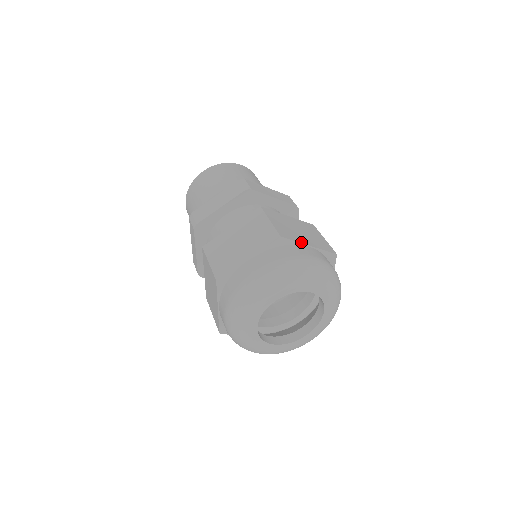
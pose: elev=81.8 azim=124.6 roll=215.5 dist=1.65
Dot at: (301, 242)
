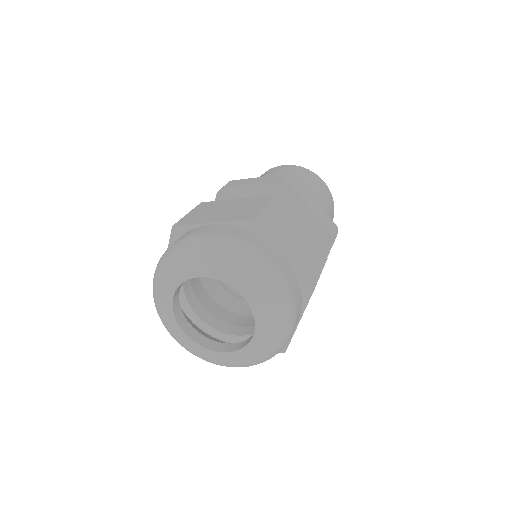
Dot at: (200, 223)
